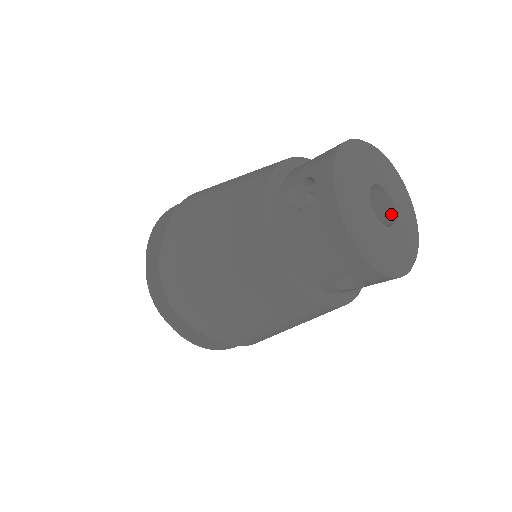
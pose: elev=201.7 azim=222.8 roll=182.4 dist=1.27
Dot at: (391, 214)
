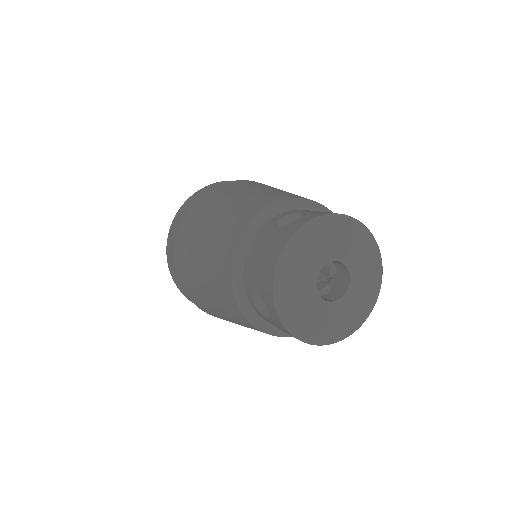
Dot at: (346, 270)
